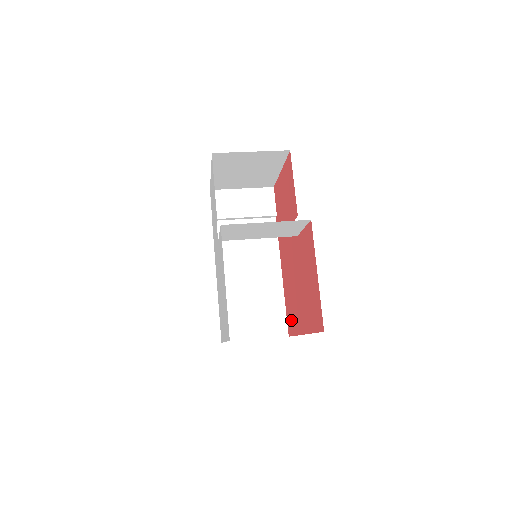
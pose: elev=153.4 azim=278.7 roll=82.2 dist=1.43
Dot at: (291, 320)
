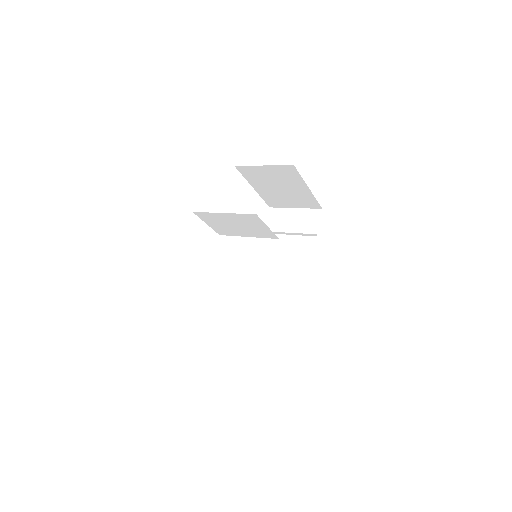
Dot at: occluded
